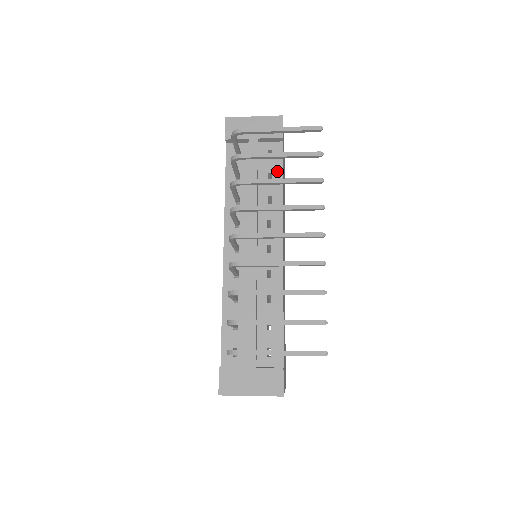
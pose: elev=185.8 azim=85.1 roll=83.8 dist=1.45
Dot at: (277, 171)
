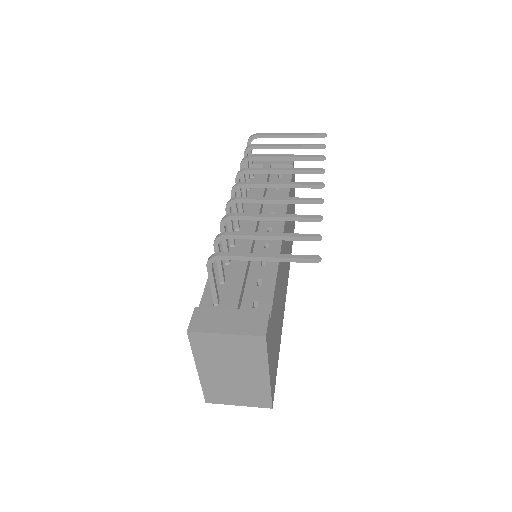
Dot at: occluded
